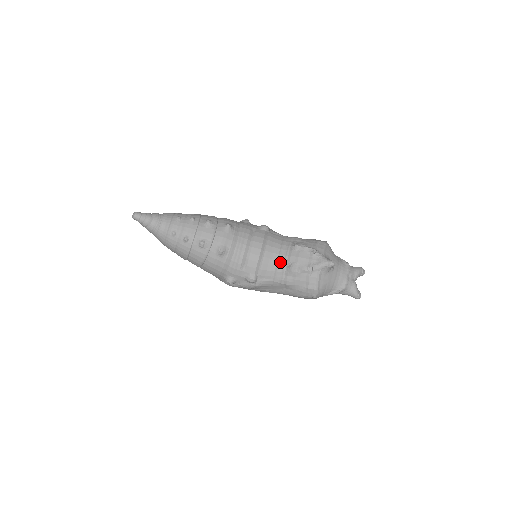
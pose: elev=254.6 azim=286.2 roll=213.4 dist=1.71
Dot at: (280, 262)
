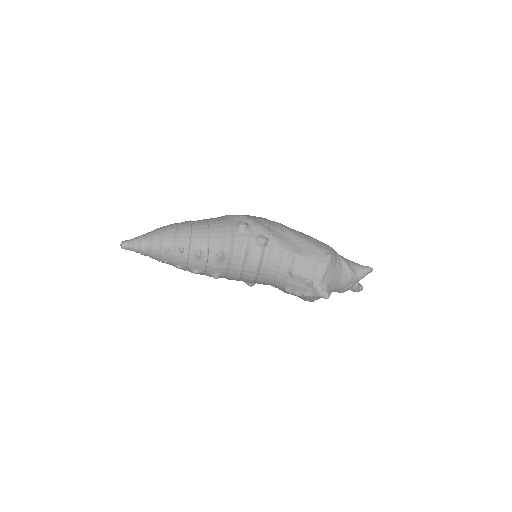
Dot at: (276, 282)
